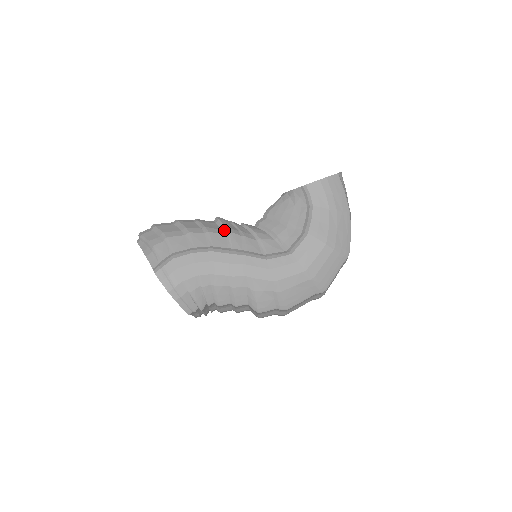
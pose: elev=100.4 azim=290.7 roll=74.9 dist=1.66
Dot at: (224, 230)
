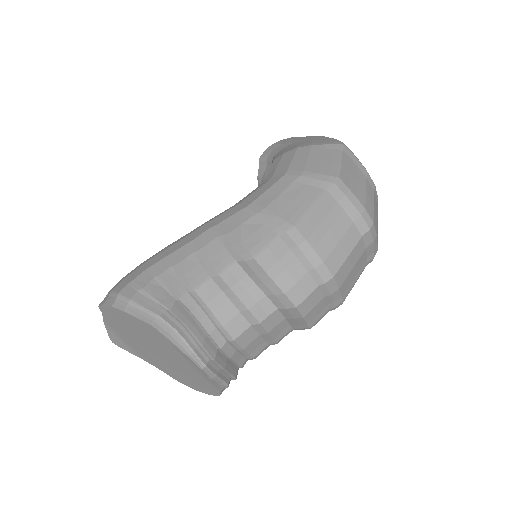
Dot at: occluded
